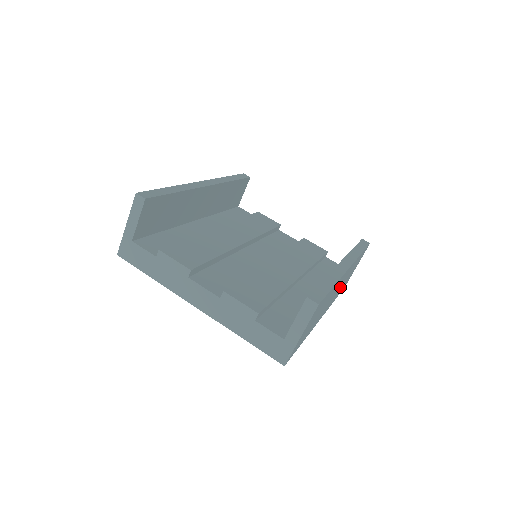
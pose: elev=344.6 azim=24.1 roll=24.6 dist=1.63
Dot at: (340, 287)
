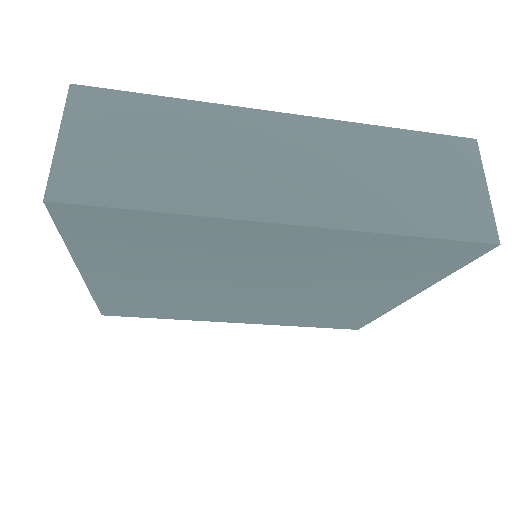
Dot at: (346, 179)
